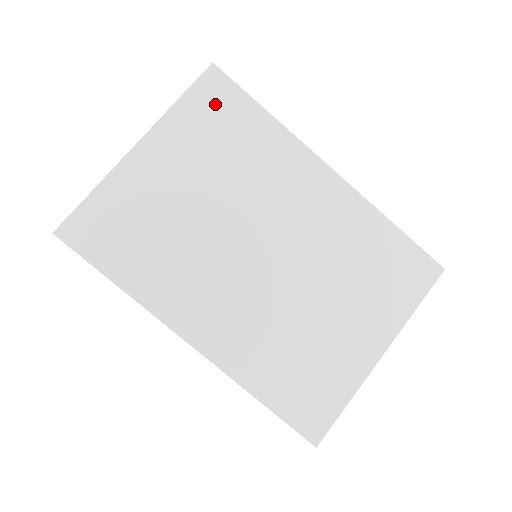
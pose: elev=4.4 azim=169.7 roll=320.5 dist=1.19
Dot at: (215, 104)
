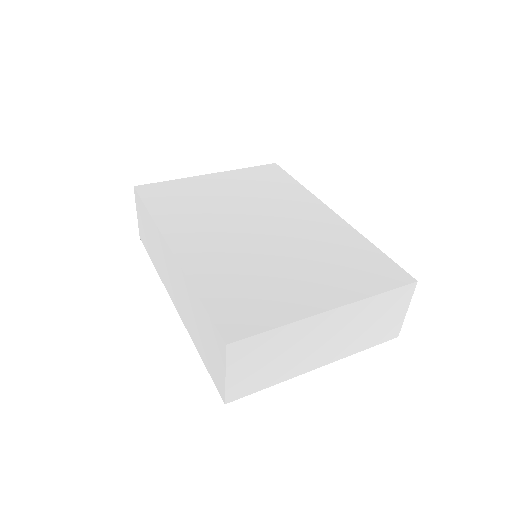
Dot at: (267, 174)
